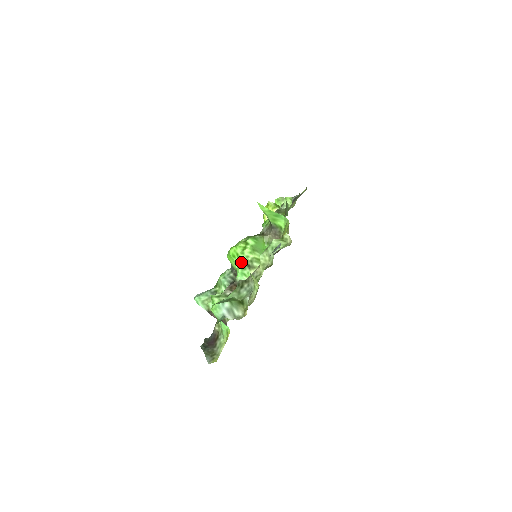
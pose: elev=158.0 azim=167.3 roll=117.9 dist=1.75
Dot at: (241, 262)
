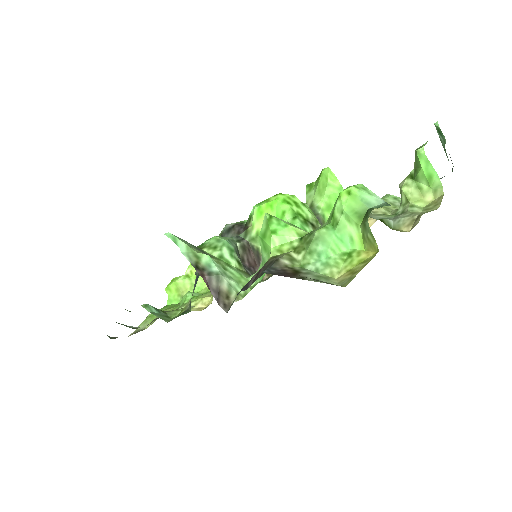
Dot at: (301, 214)
